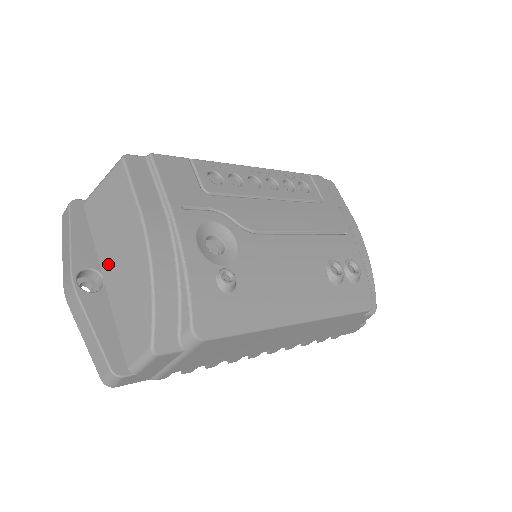
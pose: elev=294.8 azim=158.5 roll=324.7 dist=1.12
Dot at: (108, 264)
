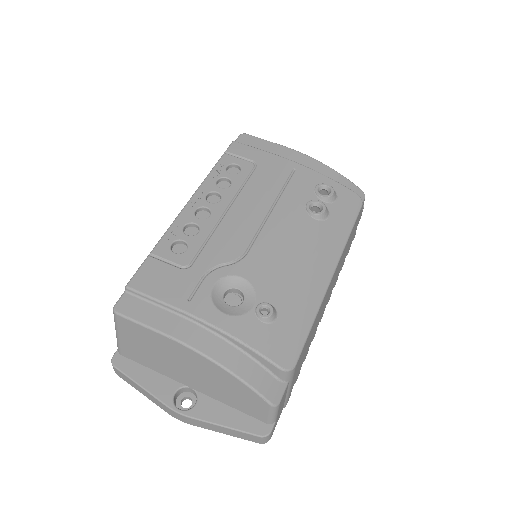
Dot at: (183, 378)
